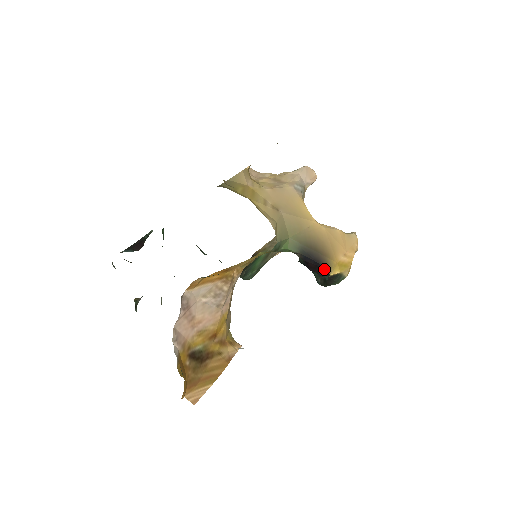
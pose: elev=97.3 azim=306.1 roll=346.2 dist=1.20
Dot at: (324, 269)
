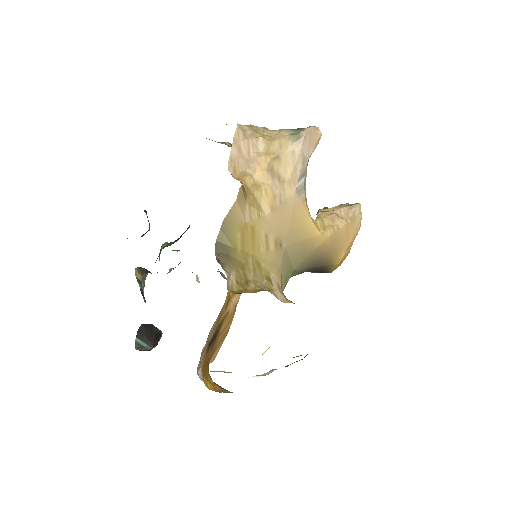
Dot at: (325, 272)
